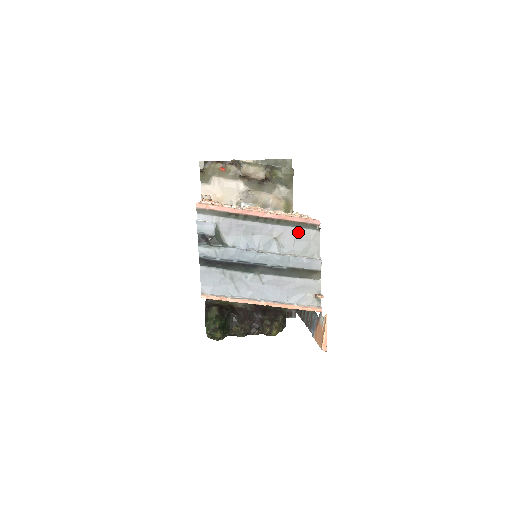
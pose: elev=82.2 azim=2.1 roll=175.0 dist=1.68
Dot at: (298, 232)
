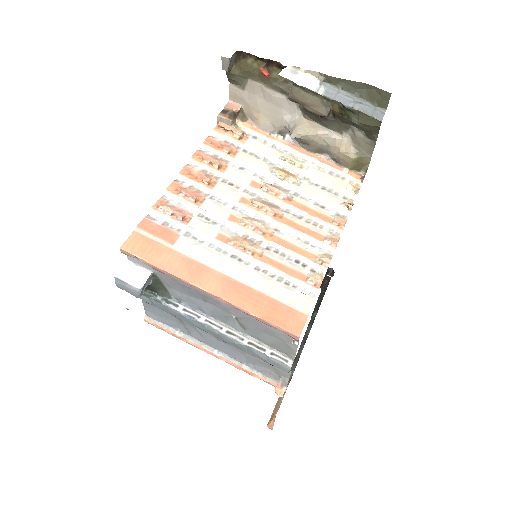
Dot at: (267, 327)
